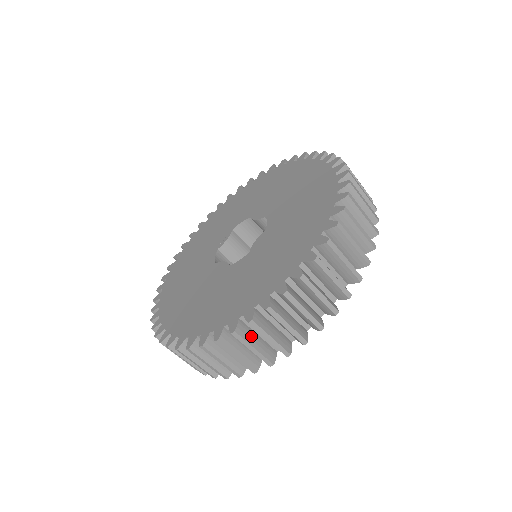
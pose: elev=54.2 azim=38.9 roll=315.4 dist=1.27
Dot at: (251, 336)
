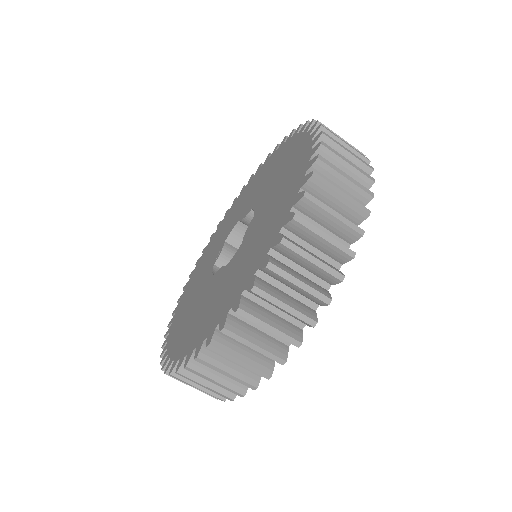
Dot at: (262, 313)
